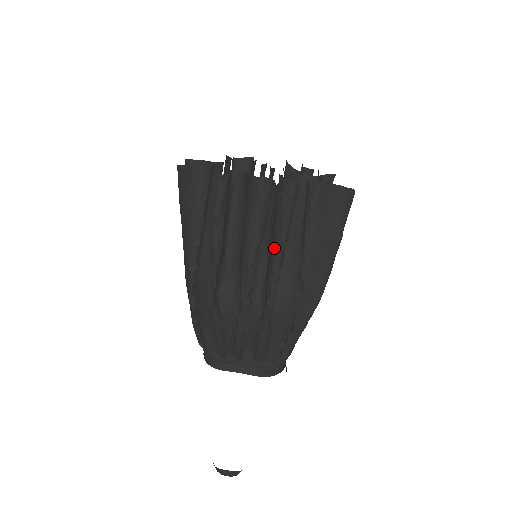
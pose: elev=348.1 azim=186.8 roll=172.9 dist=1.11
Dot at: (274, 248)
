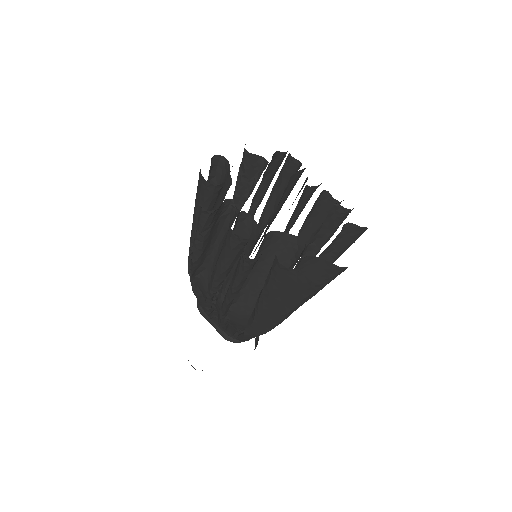
Dot at: (229, 285)
